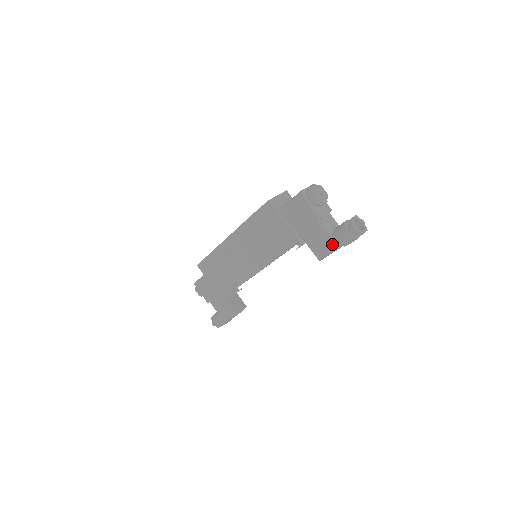
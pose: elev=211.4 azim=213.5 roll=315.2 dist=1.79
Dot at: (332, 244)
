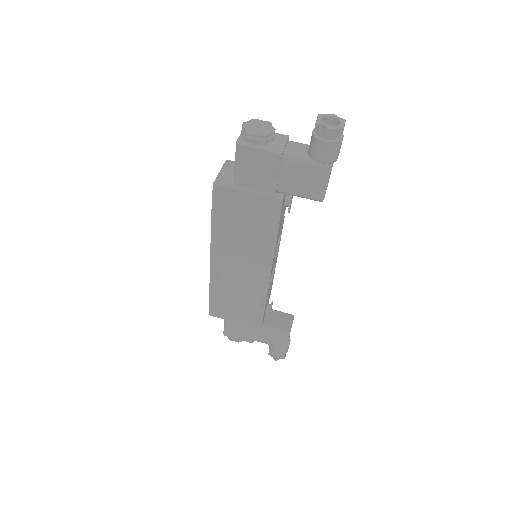
Dot at: (319, 170)
